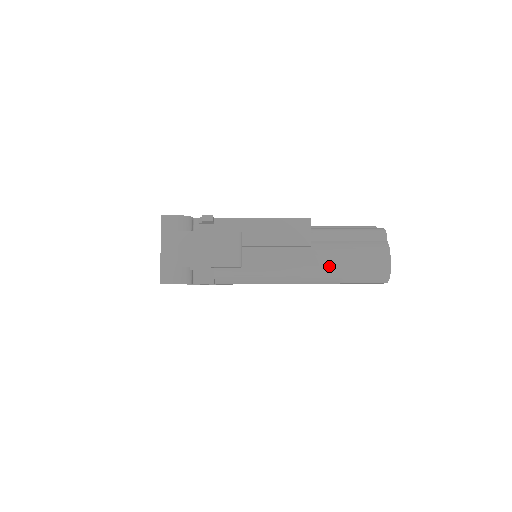
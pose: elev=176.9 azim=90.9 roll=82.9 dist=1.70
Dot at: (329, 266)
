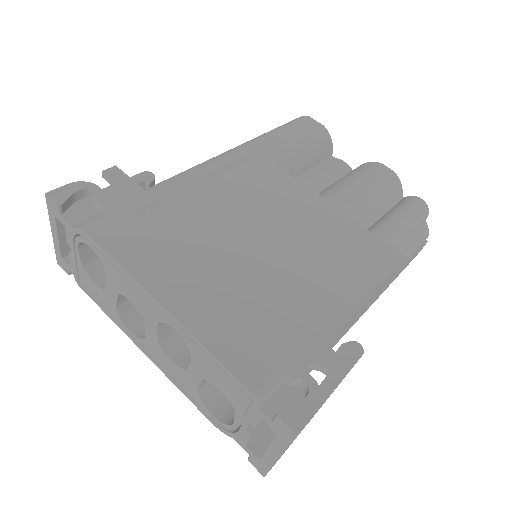
Dot at: occluded
